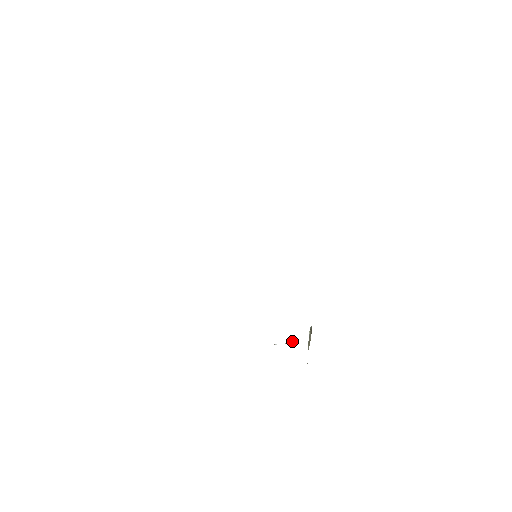
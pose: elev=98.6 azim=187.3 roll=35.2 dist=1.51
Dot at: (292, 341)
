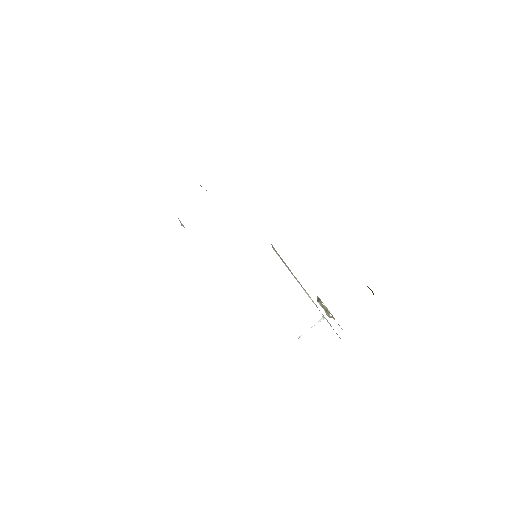
Dot at: (322, 317)
